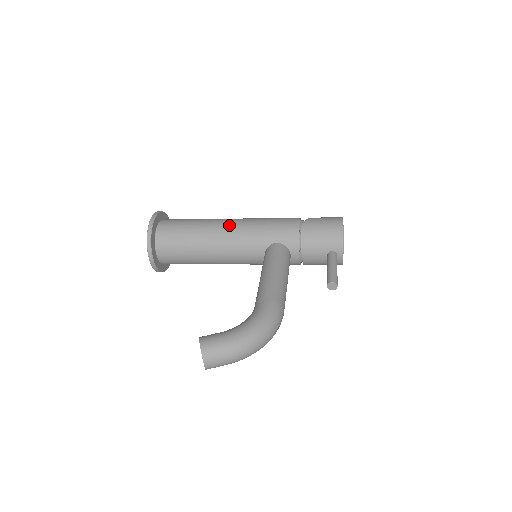
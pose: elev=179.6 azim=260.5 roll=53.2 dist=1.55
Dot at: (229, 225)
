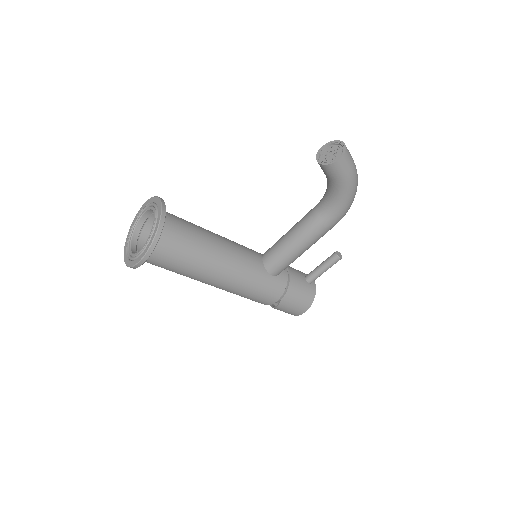
Dot at: occluded
